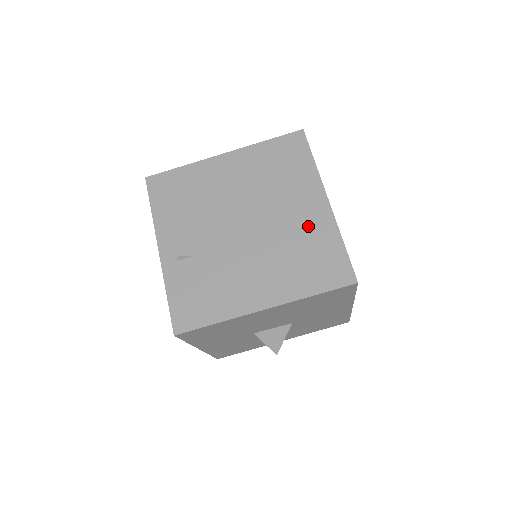
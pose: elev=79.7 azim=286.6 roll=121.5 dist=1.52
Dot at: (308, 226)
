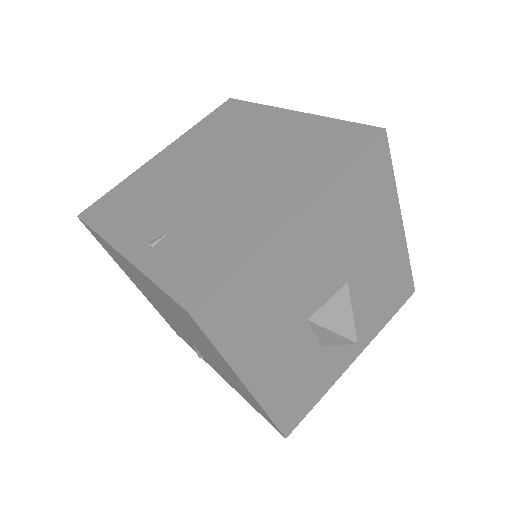
Dot at: (289, 134)
